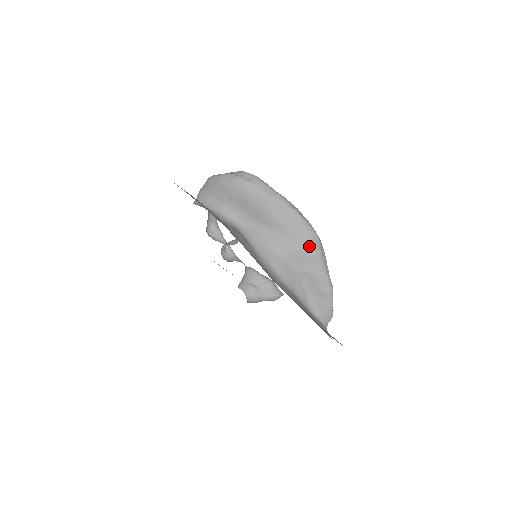
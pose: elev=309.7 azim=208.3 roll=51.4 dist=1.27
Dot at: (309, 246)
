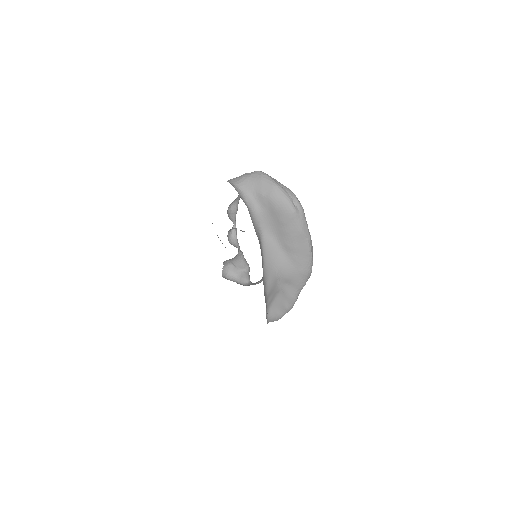
Dot at: (301, 278)
